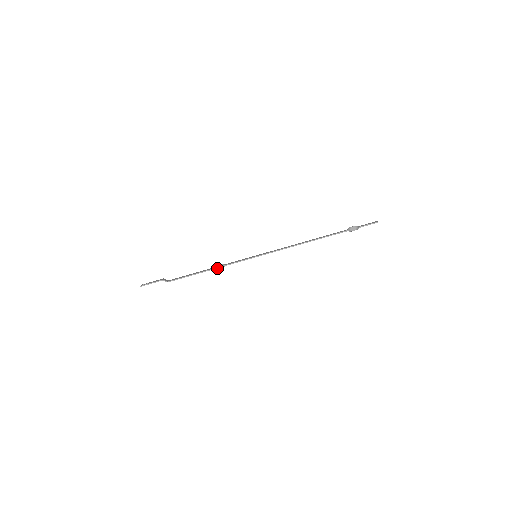
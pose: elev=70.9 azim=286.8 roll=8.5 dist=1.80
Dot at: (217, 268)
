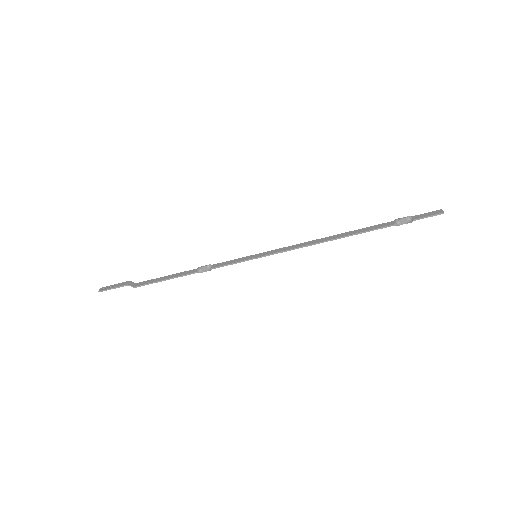
Dot at: (201, 271)
